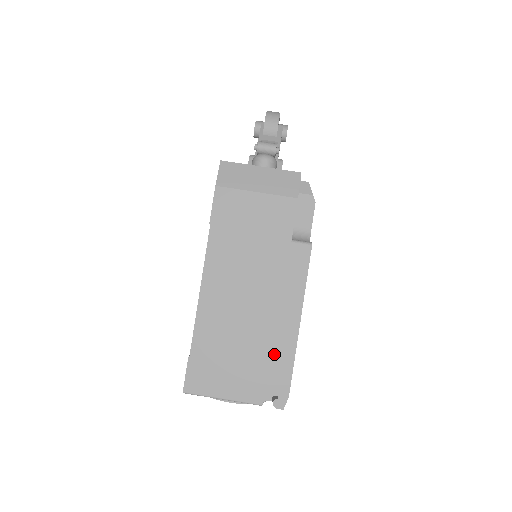
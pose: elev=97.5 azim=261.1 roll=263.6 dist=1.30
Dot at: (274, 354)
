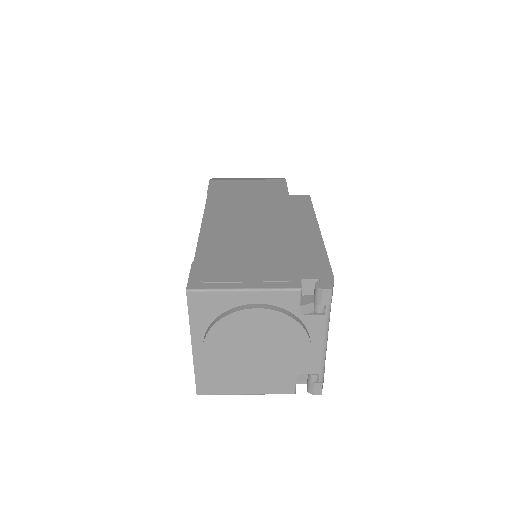
Dot at: (300, 251)
